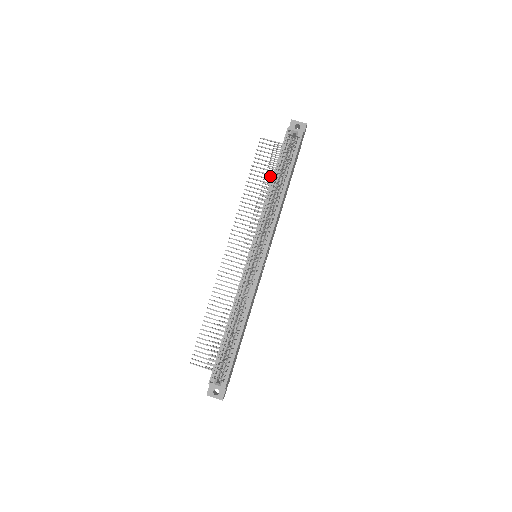
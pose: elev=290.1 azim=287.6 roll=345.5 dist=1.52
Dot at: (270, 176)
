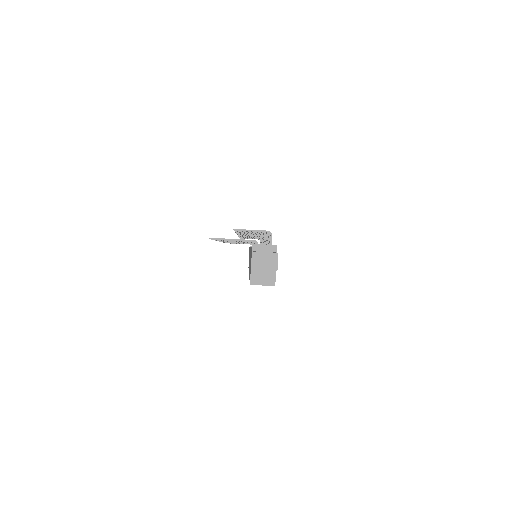
Dot at: occluded
